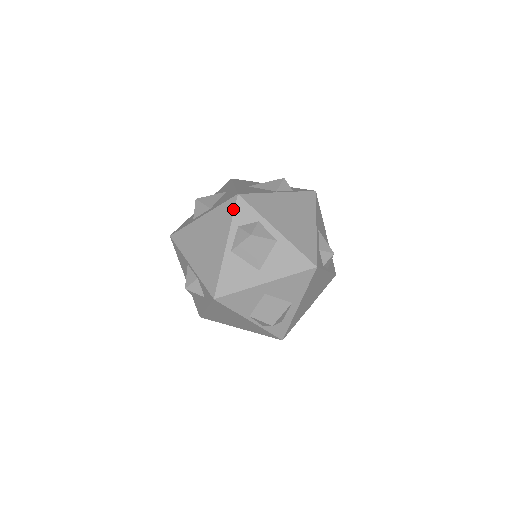
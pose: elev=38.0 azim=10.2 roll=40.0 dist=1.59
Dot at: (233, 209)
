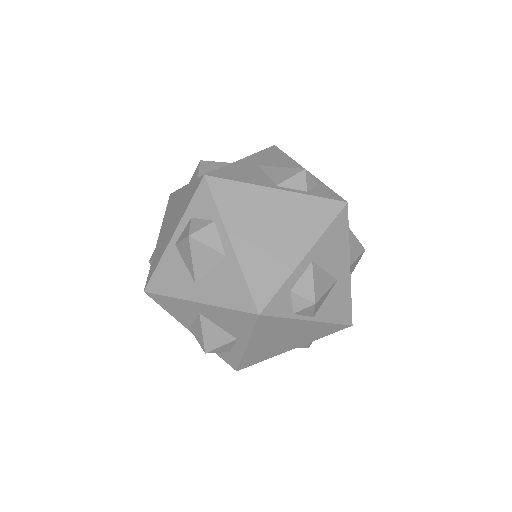
Dot at: (194, 193)
